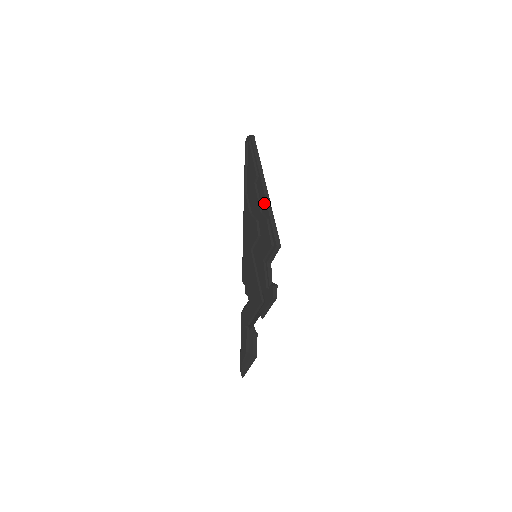
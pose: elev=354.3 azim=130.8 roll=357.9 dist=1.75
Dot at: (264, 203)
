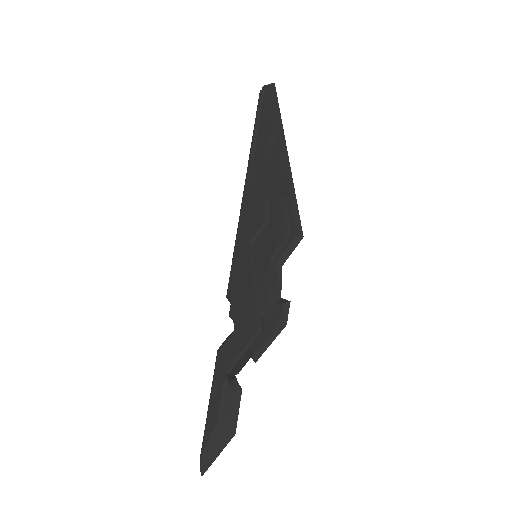
Dot at: (281, 172)
